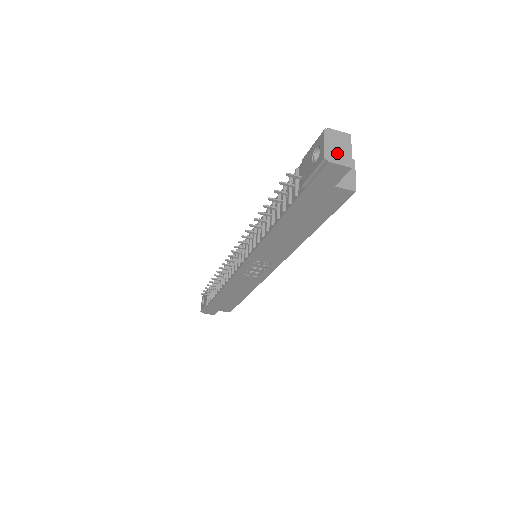
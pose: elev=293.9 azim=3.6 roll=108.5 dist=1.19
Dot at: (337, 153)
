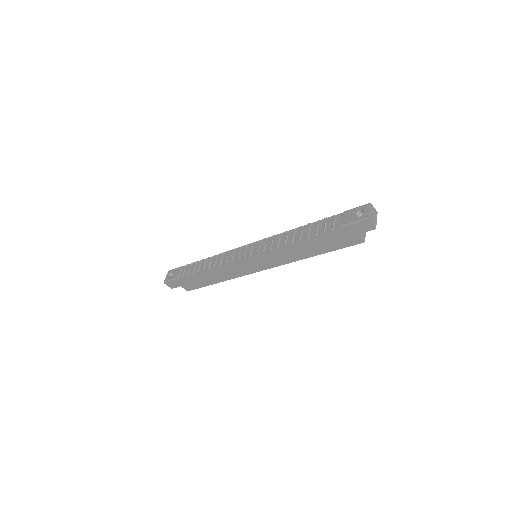
Dot at: (372, 218)
